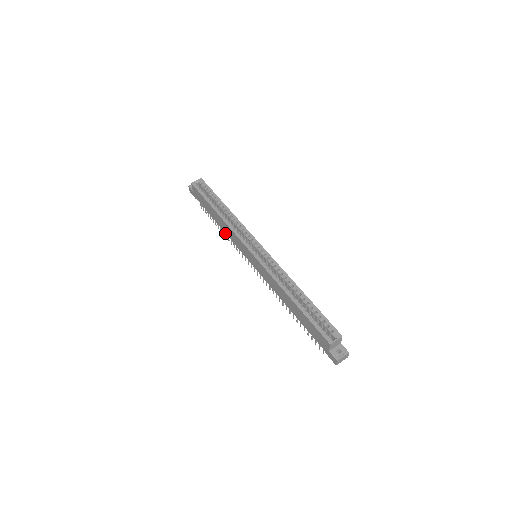
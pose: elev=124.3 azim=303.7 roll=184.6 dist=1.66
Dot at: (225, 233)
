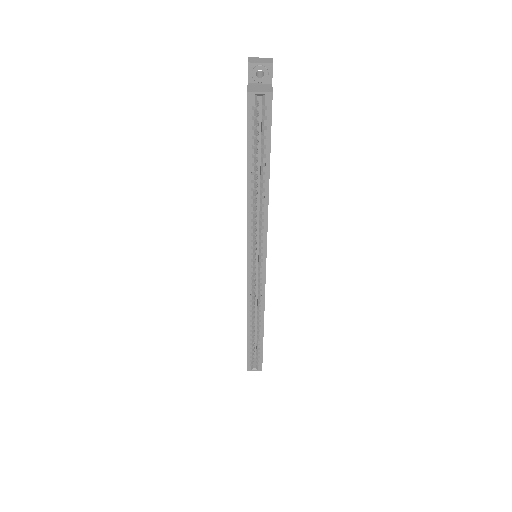
Dot at: occluded
